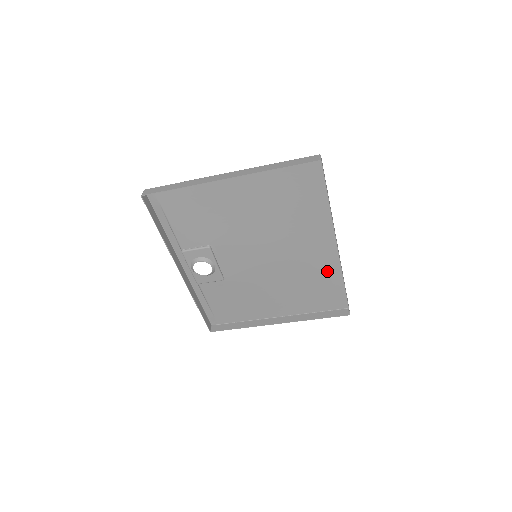
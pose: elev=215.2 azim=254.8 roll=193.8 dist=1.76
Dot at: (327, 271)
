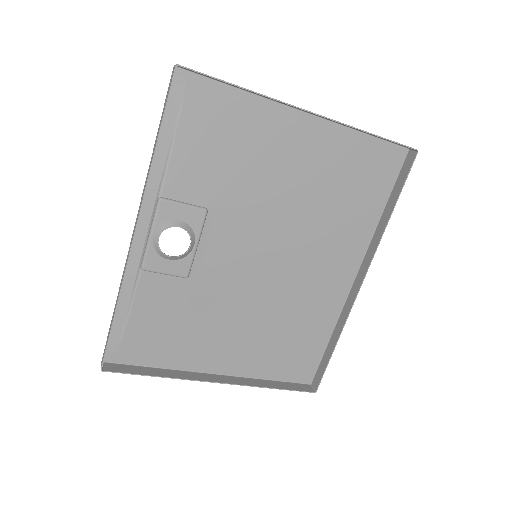
Dot at: (321, 316)
